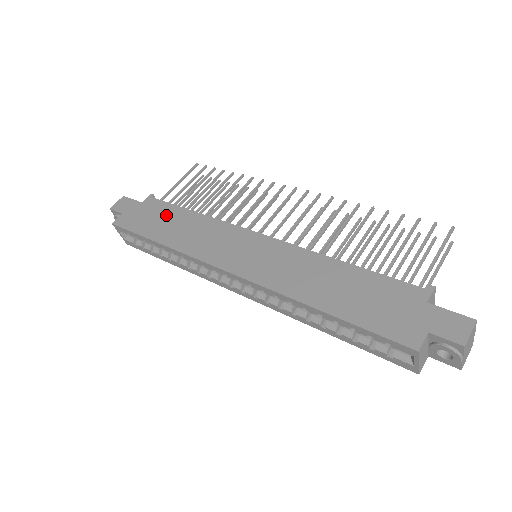
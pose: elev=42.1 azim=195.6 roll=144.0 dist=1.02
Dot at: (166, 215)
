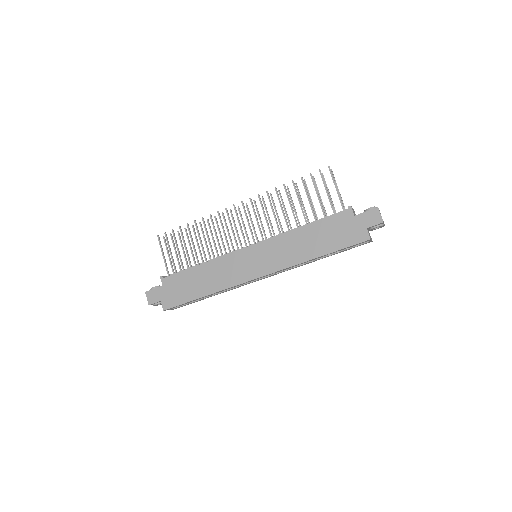
Dot at: (187, 280)
